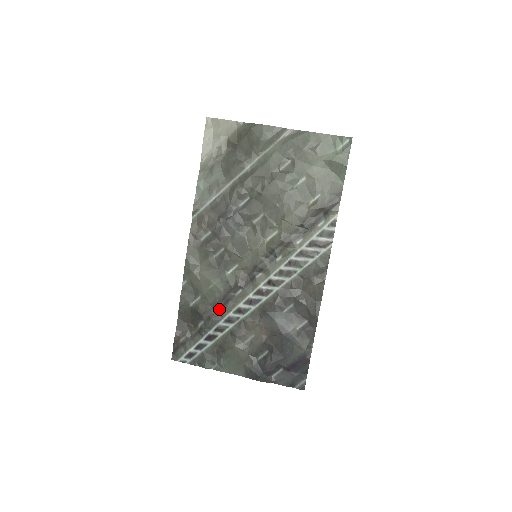
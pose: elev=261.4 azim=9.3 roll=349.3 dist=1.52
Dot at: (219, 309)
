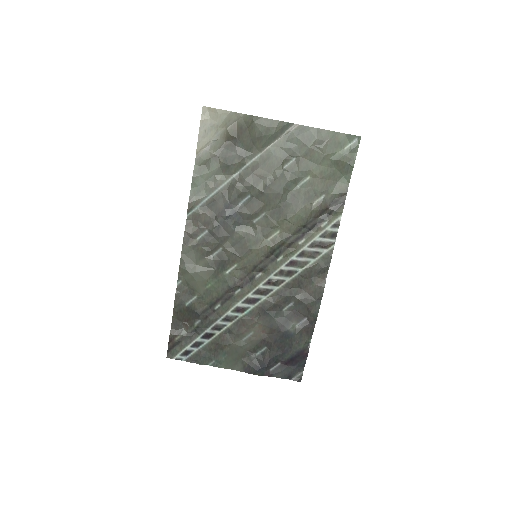
Dot at: (217, 308)
